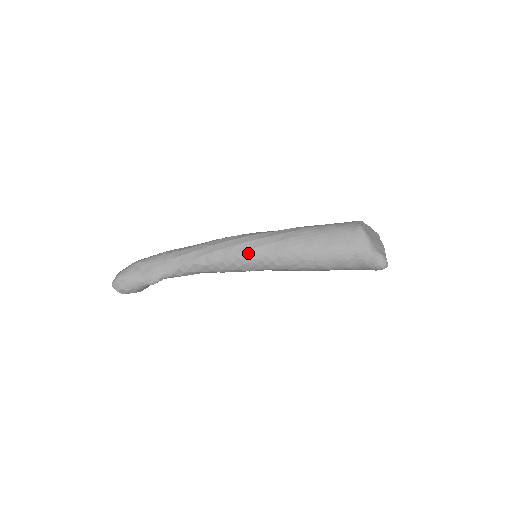
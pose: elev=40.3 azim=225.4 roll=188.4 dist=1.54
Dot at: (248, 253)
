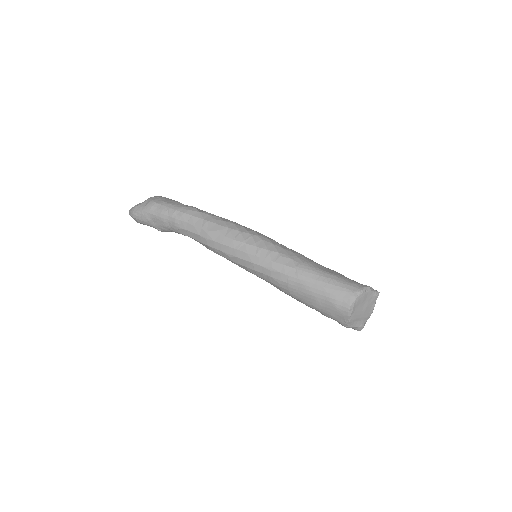
Dot at: (243, 267)
